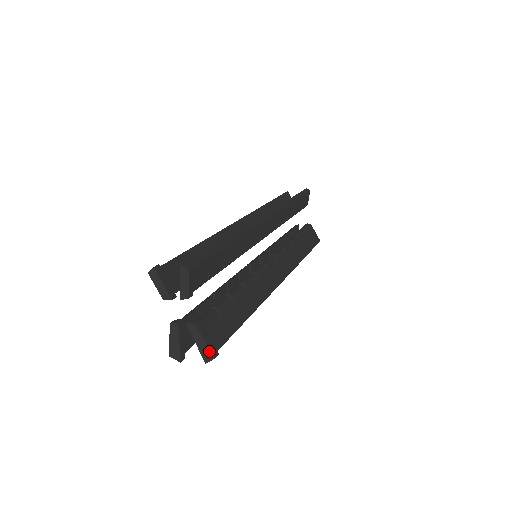
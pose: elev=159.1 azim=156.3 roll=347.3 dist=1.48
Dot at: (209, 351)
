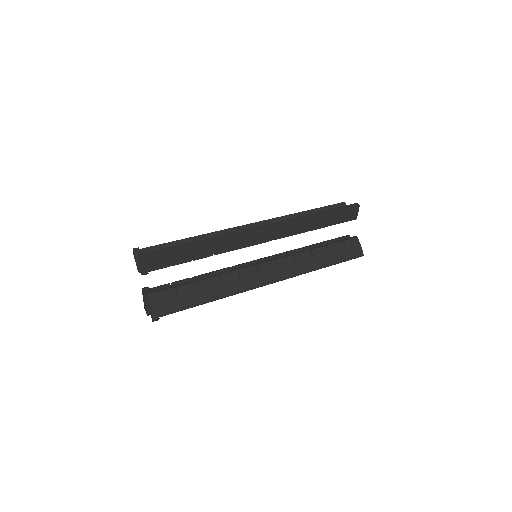
Dot at: (152, 314)
